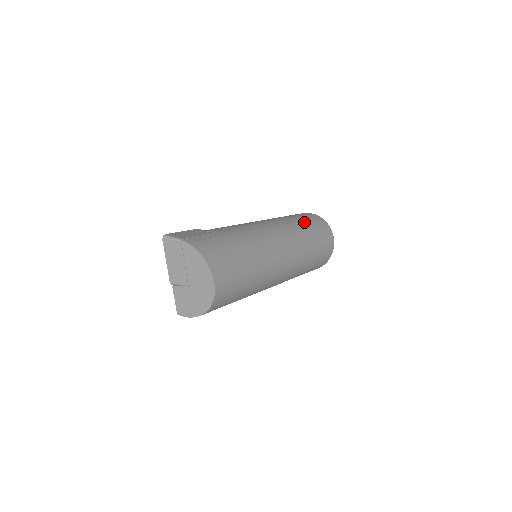
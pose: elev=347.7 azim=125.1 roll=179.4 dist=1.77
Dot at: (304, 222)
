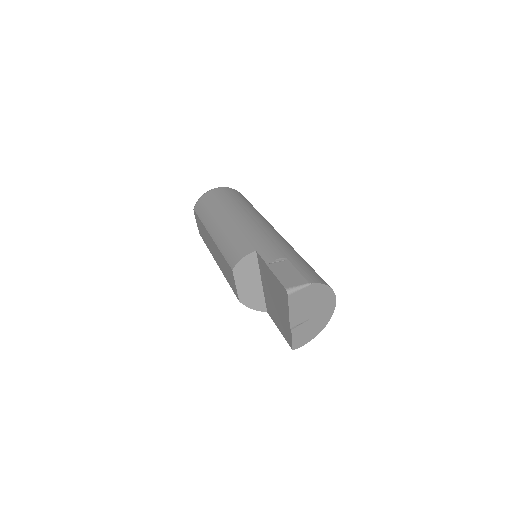
Dot at: (243, 201)
